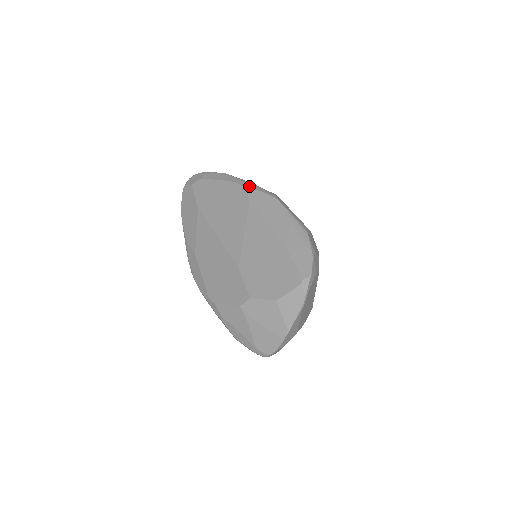
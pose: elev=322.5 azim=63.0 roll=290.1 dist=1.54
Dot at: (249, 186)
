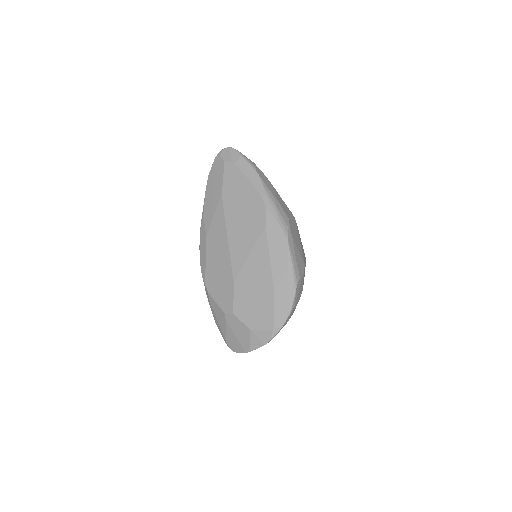
Dot at: (271, 209)
